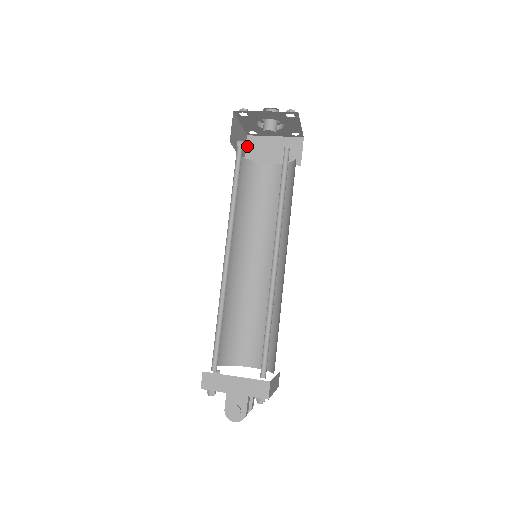
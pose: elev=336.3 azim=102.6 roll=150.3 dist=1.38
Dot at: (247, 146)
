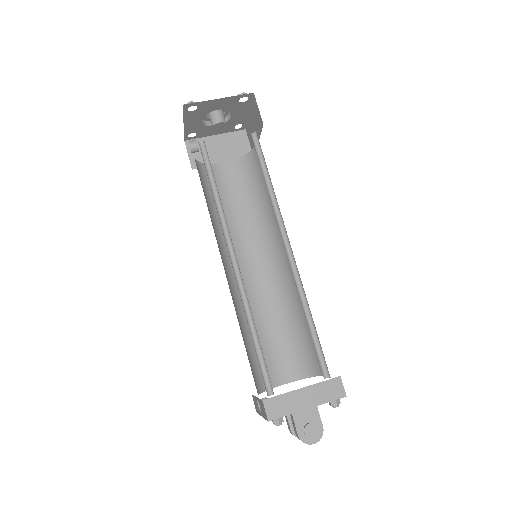
Dot at: (189, 152)
